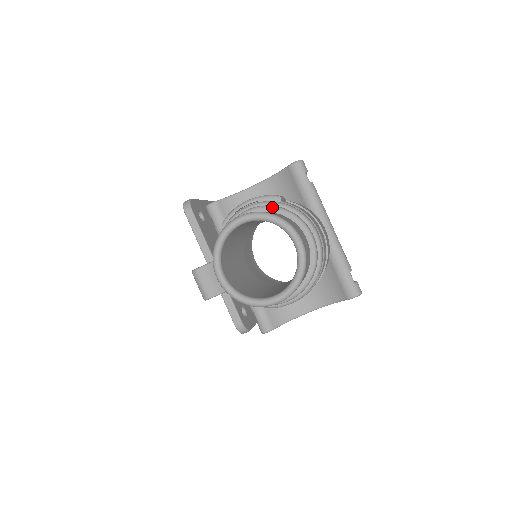
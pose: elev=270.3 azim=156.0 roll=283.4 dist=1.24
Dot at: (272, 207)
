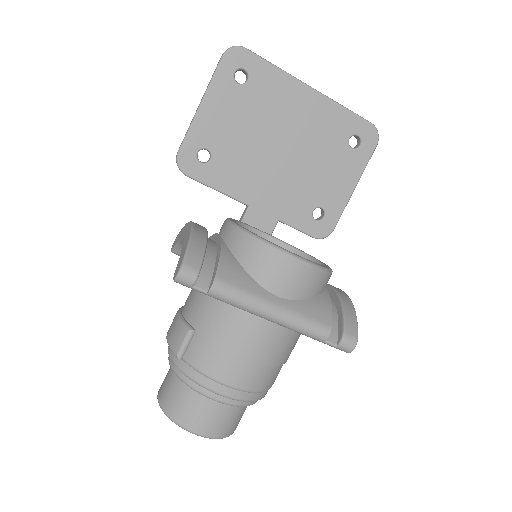
Dot at: (176, 375)
